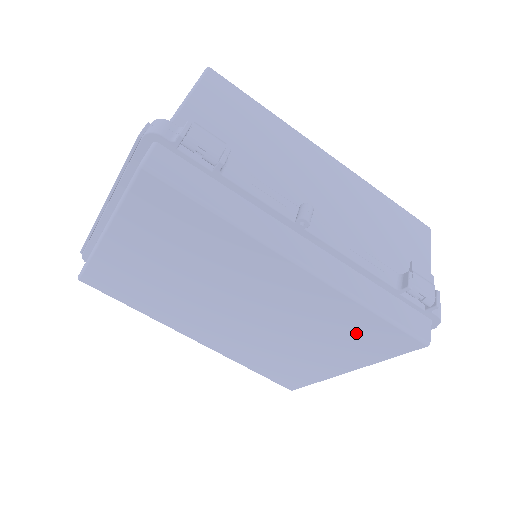
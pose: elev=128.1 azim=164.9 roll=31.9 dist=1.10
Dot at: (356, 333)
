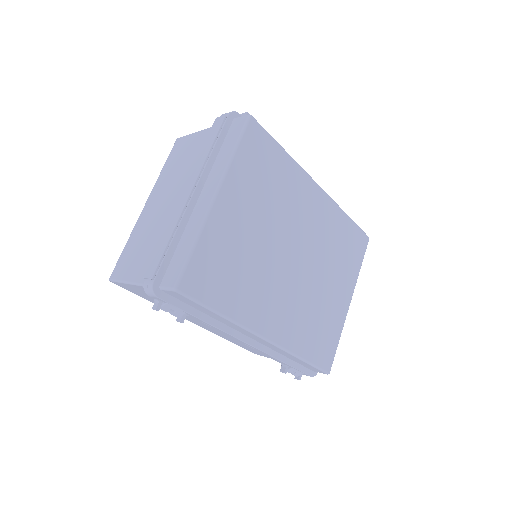
Dot at: (346, 245)
